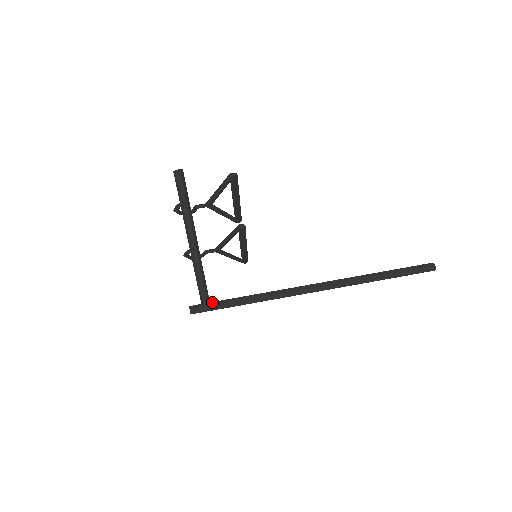
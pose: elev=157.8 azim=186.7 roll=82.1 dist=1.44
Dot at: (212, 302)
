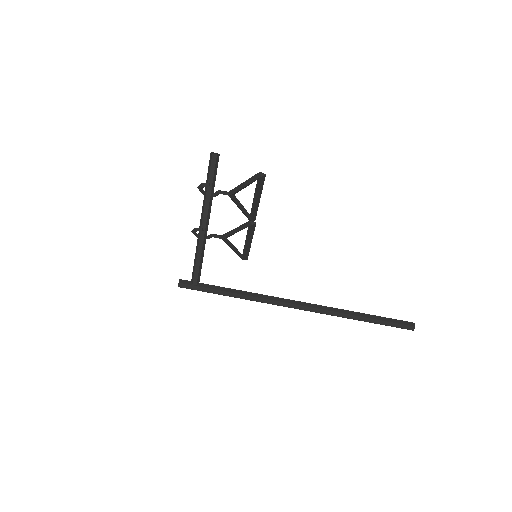
Dot at: (201, 283)
